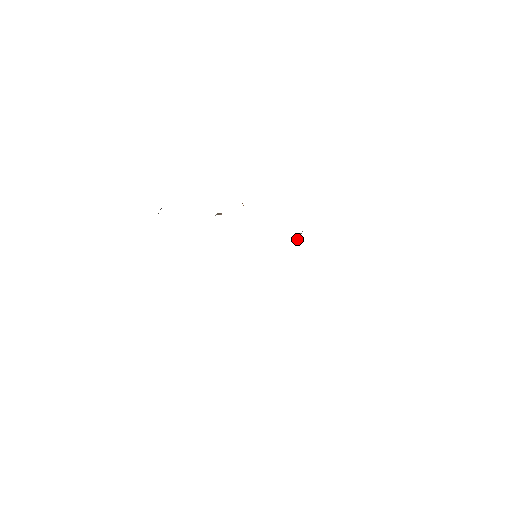
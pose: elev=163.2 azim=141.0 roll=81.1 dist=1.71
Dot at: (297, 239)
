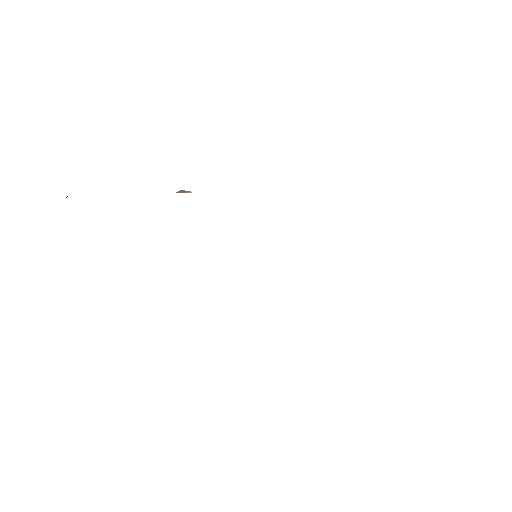
Dot at: occluded
